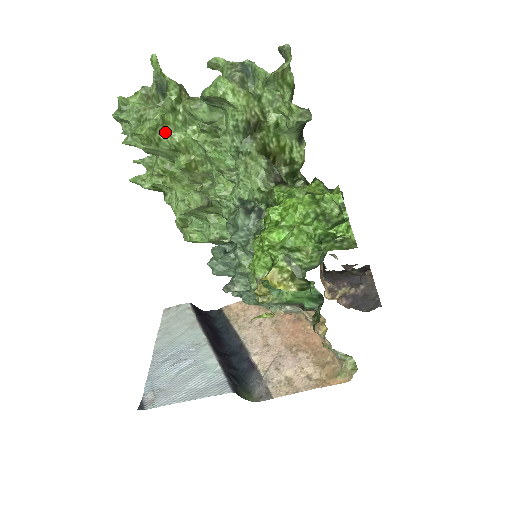
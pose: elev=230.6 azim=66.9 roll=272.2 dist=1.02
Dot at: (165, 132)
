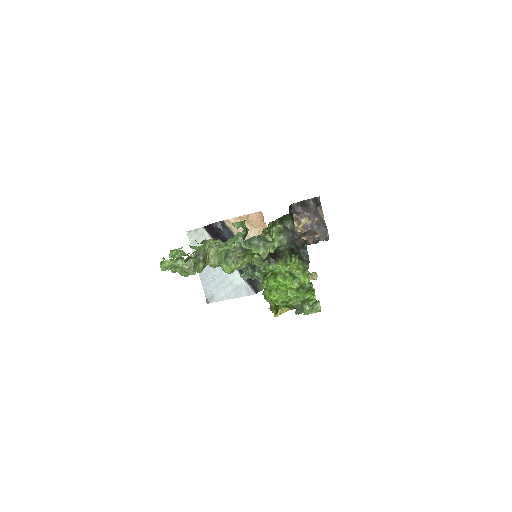
Dot at: occluded
